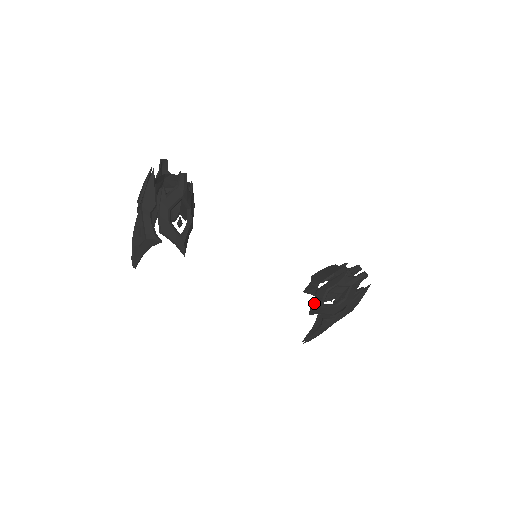
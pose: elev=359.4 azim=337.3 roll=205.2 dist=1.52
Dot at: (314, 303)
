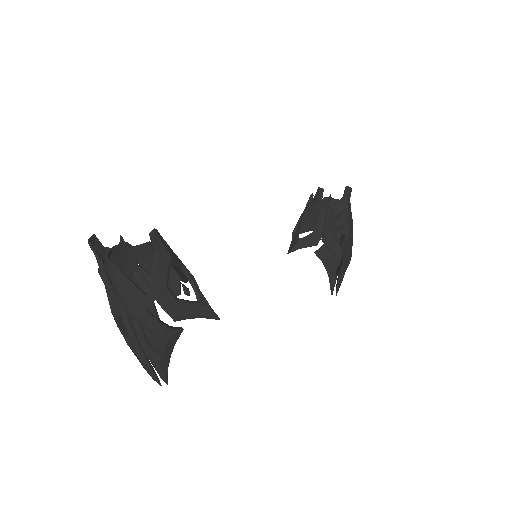
Dot at: (332, 252)
